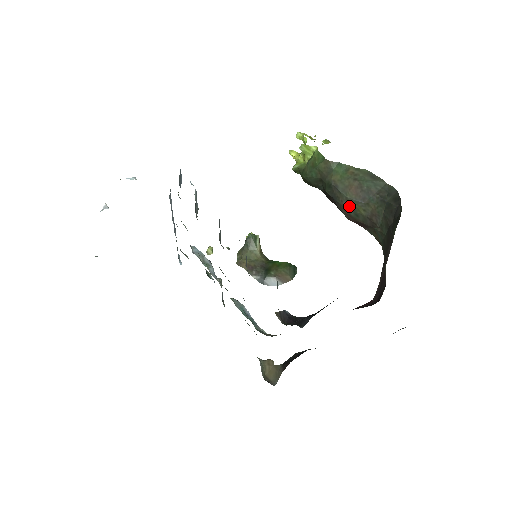
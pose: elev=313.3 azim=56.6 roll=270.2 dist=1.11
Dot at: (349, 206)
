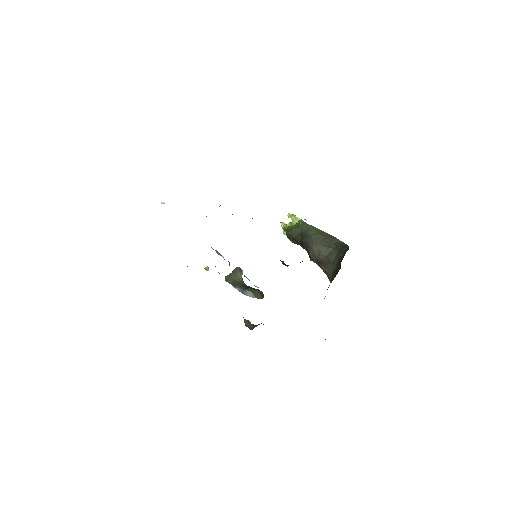
Dot at: (316, 249)
